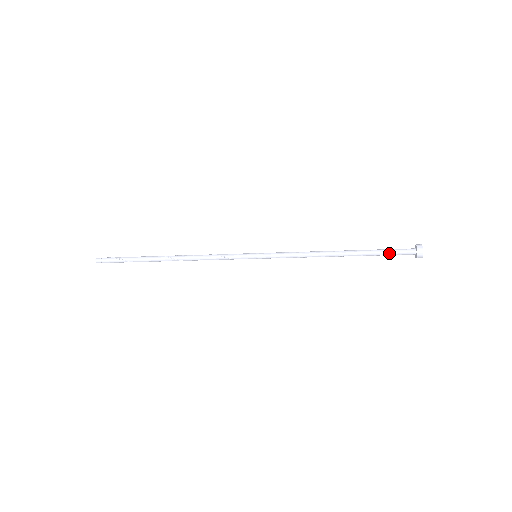
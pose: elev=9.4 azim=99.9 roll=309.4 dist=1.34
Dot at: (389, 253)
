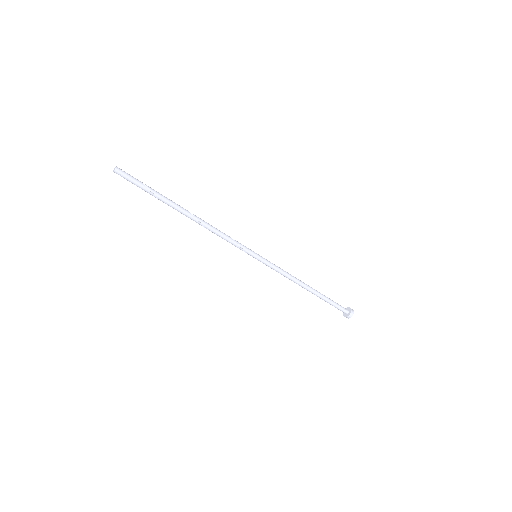
Dot at: (336, 303)
